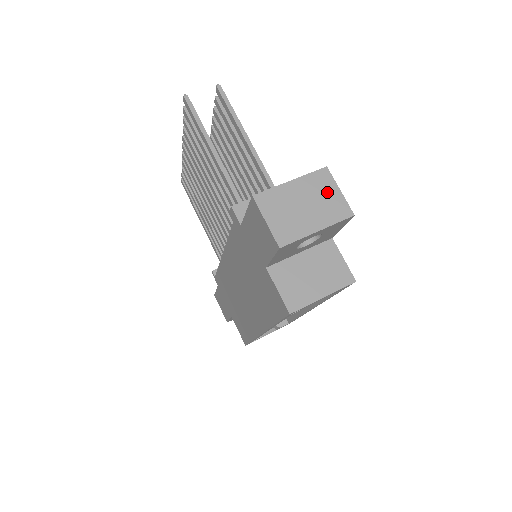
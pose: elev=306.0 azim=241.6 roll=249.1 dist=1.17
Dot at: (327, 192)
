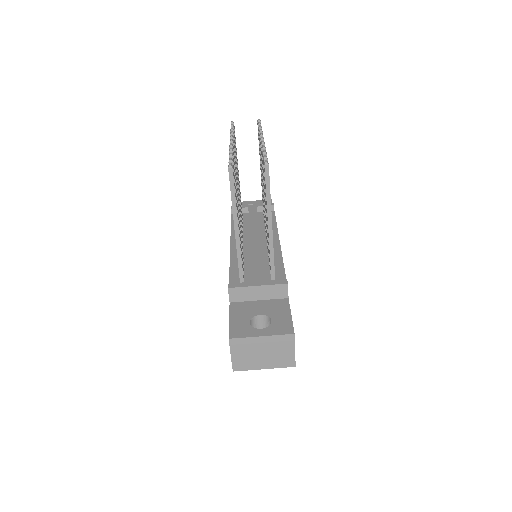
Dot at: (284, 349)
